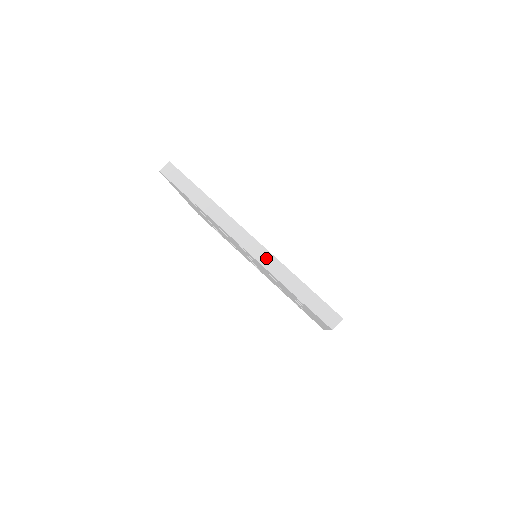
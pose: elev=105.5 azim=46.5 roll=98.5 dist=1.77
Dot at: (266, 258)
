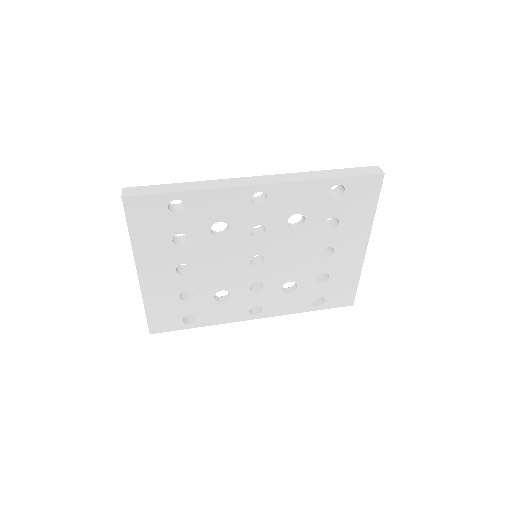
Dot at: (285, 177)
